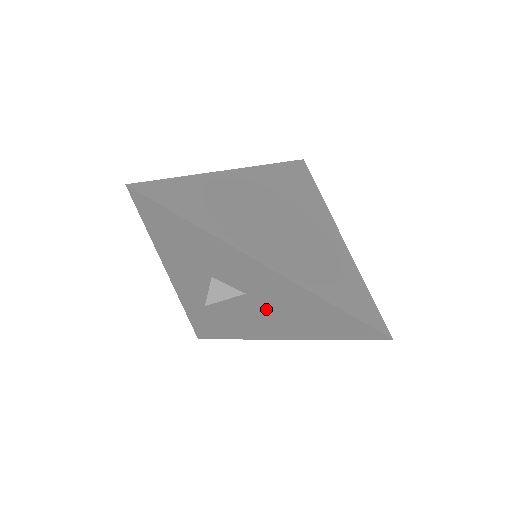
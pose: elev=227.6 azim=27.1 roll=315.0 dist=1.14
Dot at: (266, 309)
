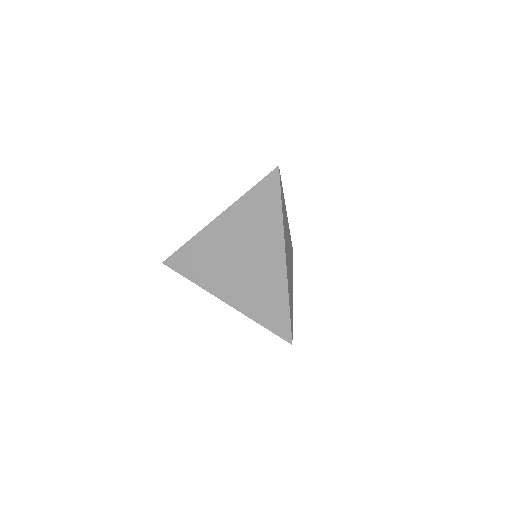
Dot at: occluded
